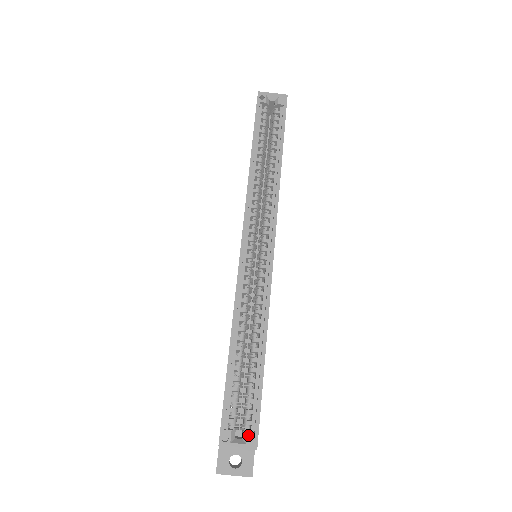
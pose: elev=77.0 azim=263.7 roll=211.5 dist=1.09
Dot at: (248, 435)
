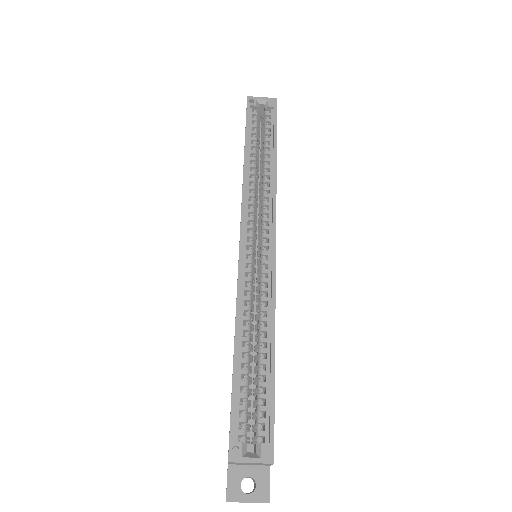
Dot at: (262, 447)
